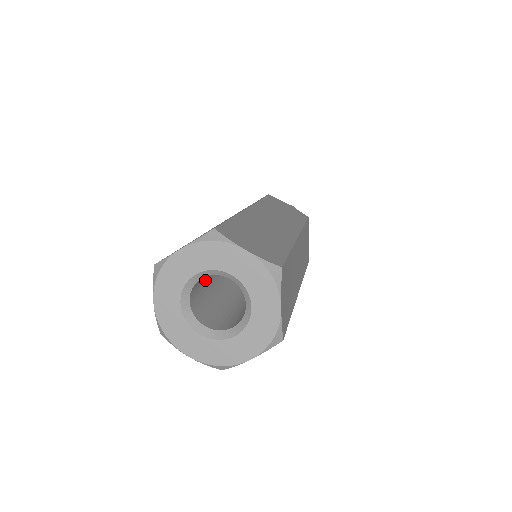
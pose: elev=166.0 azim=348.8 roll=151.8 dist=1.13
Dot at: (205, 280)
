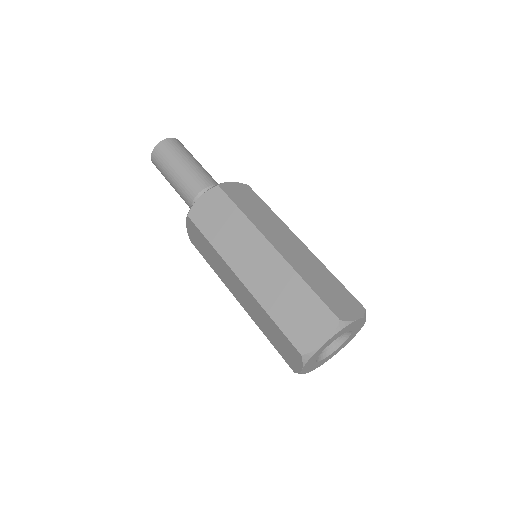
Dot at: occluded
